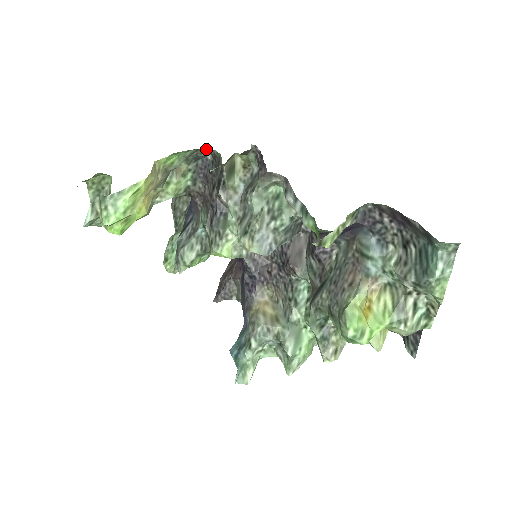
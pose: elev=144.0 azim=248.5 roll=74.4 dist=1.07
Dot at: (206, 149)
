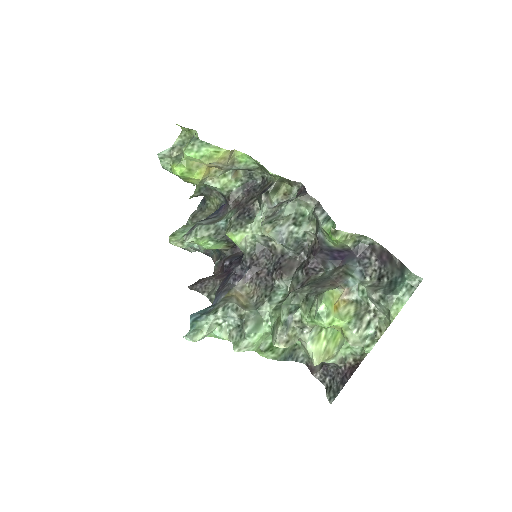
Dot at: (263, 173)
